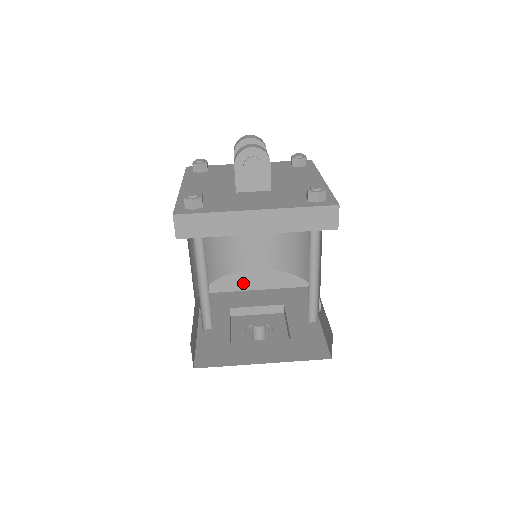
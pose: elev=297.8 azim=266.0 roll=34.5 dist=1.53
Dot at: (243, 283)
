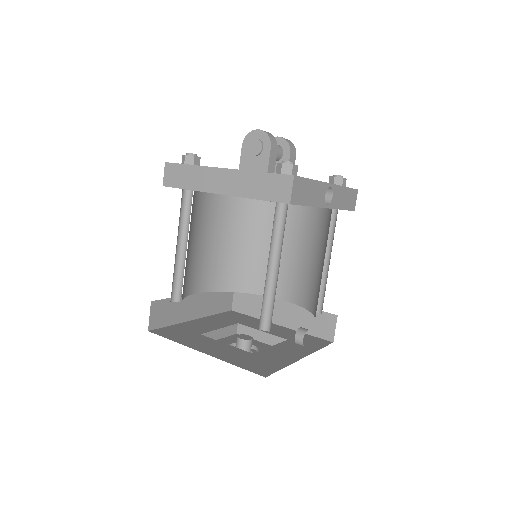
Dot at: occluded
